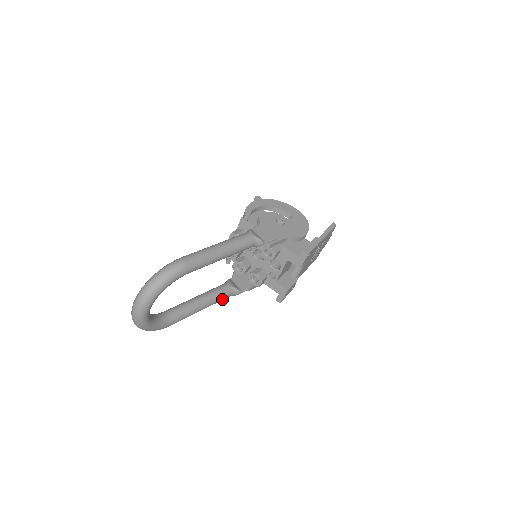
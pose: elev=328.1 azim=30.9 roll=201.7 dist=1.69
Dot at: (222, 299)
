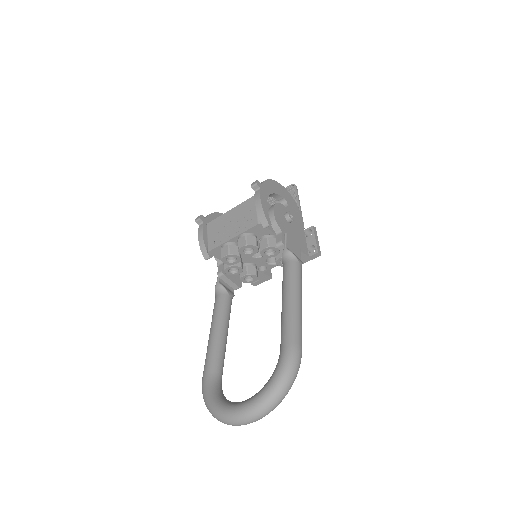
Dot at: occluded
